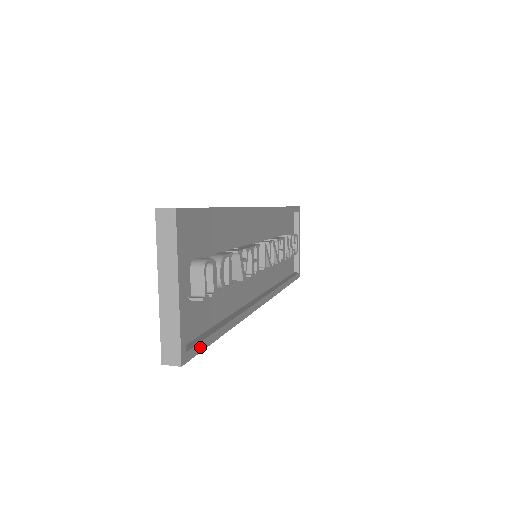
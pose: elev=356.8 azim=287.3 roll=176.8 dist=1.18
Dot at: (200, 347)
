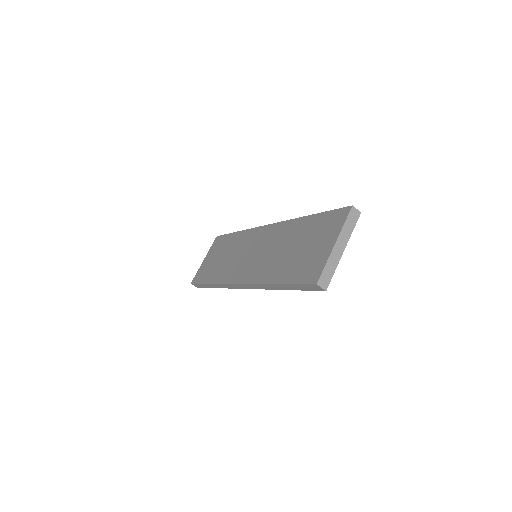
Dot at: occluded
